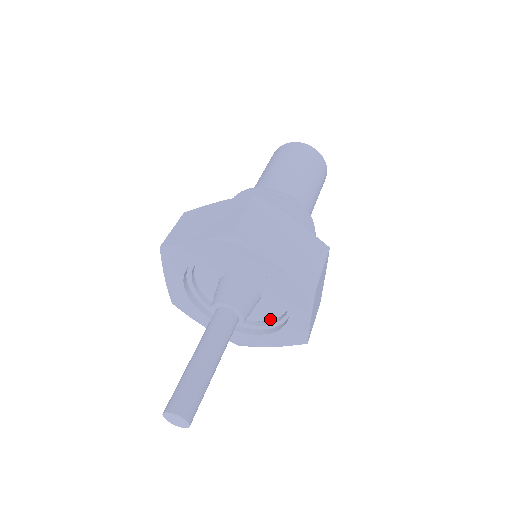
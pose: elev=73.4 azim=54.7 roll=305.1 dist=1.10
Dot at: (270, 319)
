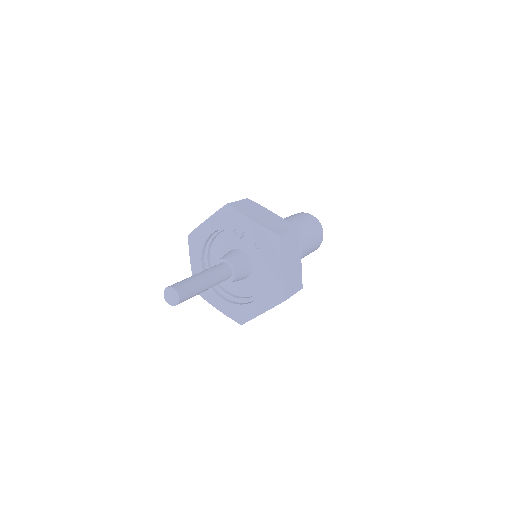
Dot at: occluded
